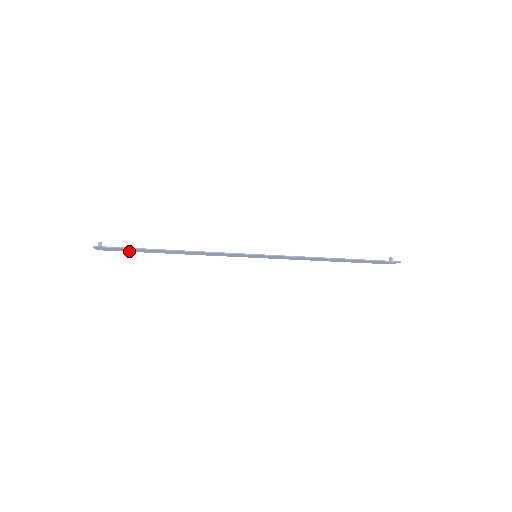
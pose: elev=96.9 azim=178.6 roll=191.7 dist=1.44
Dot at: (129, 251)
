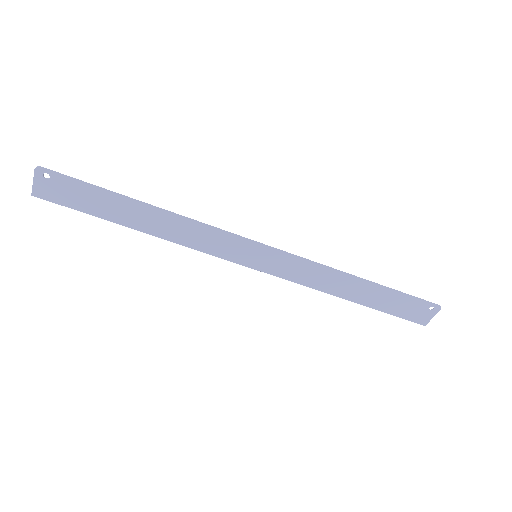
Dot at: (79, 208)
